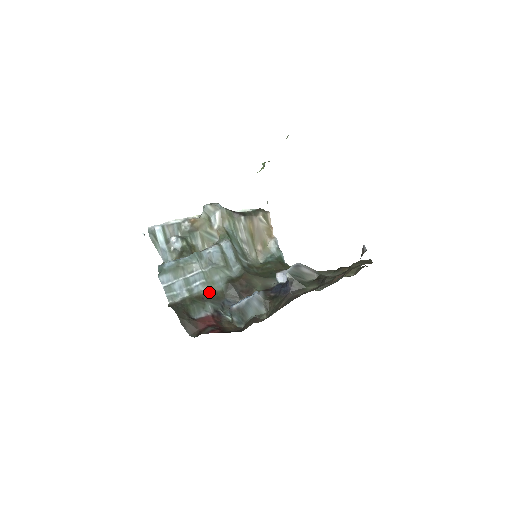
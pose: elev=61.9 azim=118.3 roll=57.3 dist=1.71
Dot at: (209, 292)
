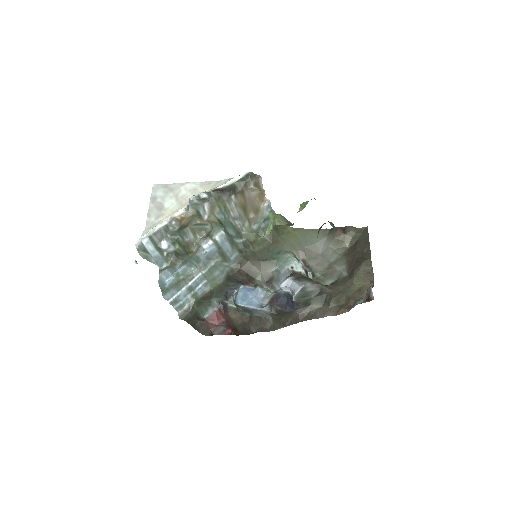
Dot at: (212, 289)
